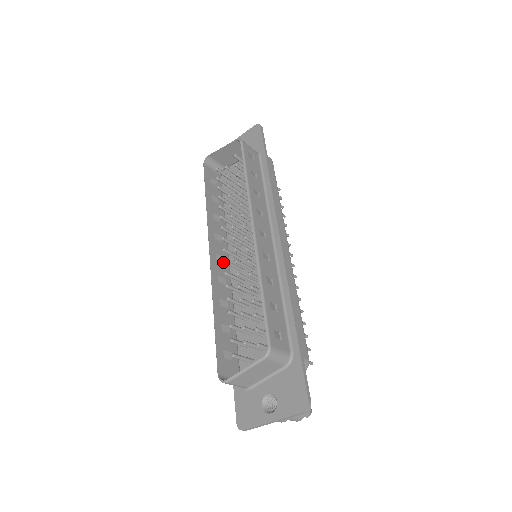
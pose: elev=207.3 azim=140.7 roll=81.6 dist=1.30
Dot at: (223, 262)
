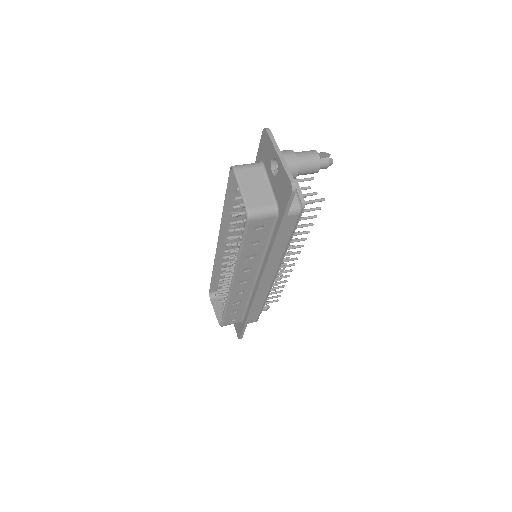
Dot at: (223, 258)
